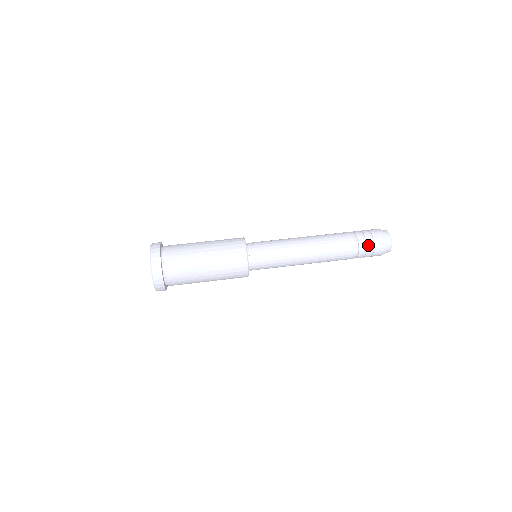
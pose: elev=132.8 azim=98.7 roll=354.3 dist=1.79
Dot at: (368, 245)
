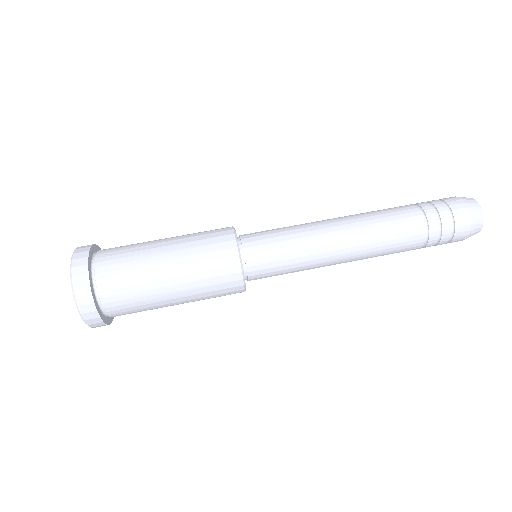
Dot at: (443, 216)
